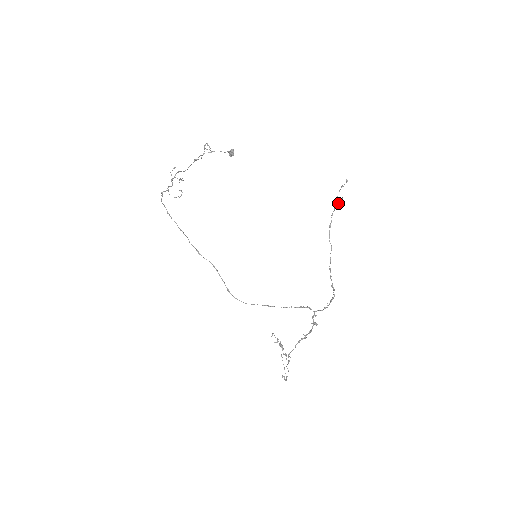
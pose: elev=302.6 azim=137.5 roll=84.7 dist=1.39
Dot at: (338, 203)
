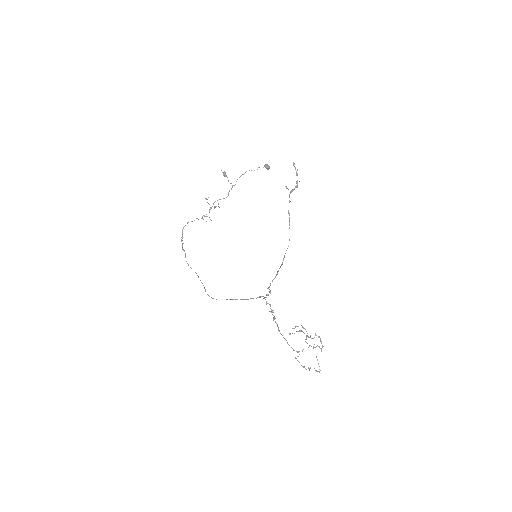
Dot at: (296, 187)
